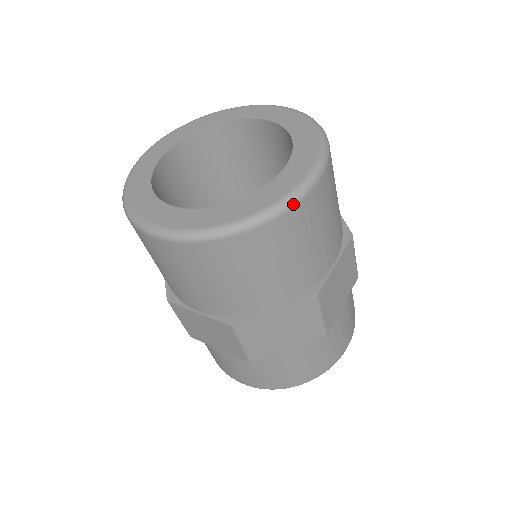
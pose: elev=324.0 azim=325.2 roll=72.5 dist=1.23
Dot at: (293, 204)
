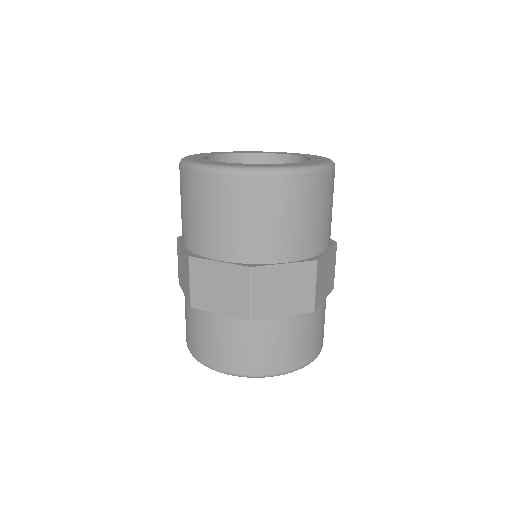
Dot at: occluded
